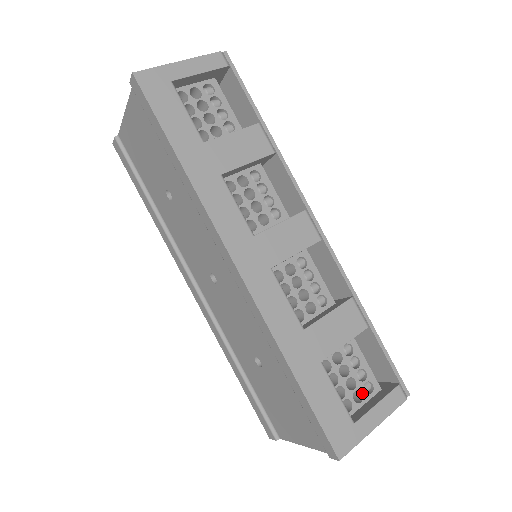
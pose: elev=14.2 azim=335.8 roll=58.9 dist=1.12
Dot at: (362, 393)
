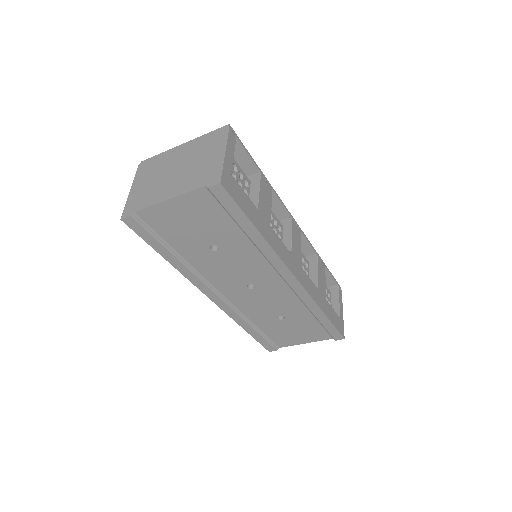
Dot at: (329, 300)
